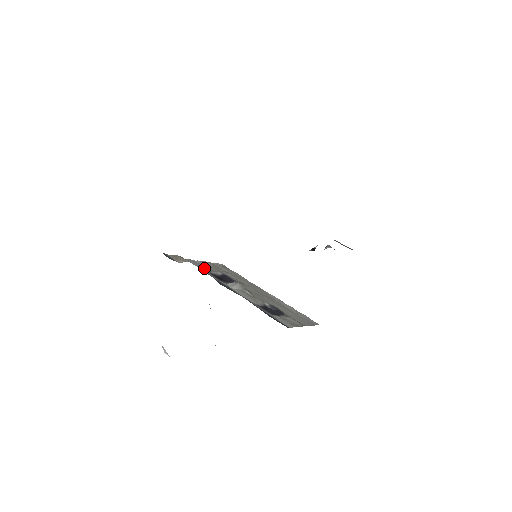
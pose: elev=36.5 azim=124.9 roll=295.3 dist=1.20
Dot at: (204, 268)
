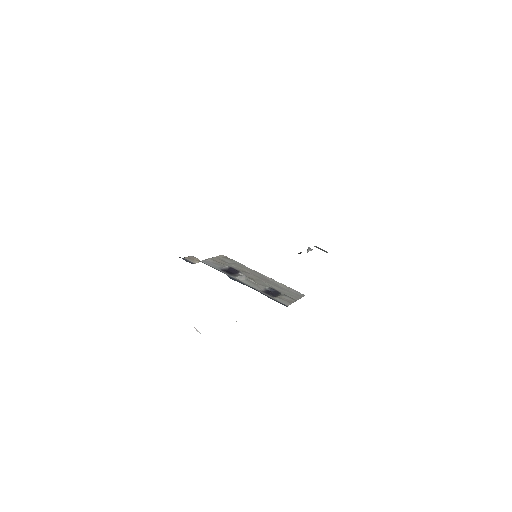
Dot at: (216, 266)
